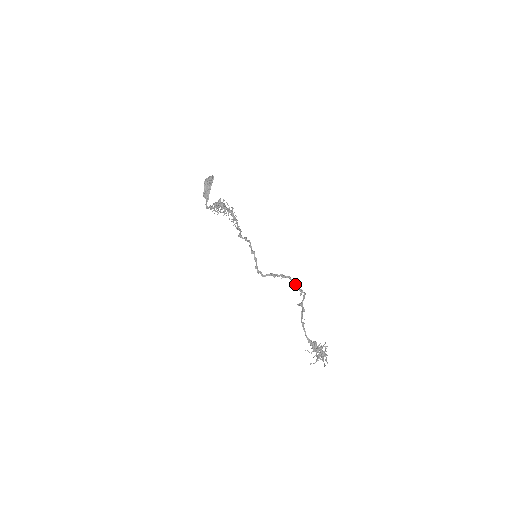
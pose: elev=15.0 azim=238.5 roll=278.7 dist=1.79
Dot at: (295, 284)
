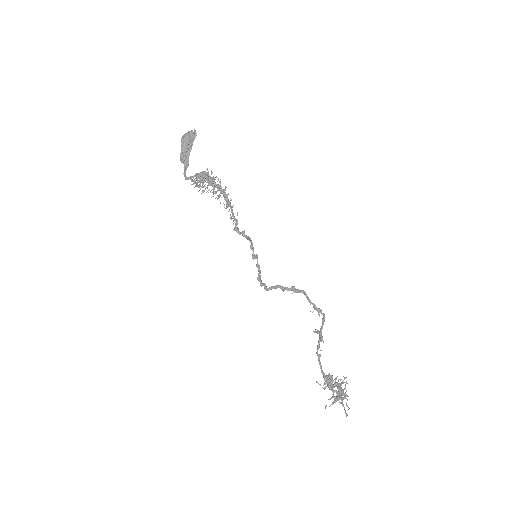
Dot at: (311, 302)
